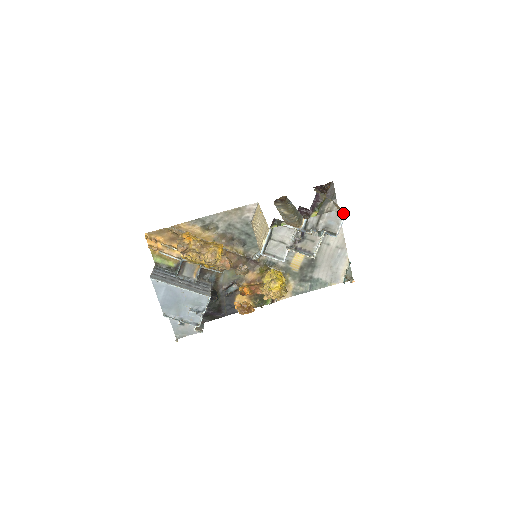
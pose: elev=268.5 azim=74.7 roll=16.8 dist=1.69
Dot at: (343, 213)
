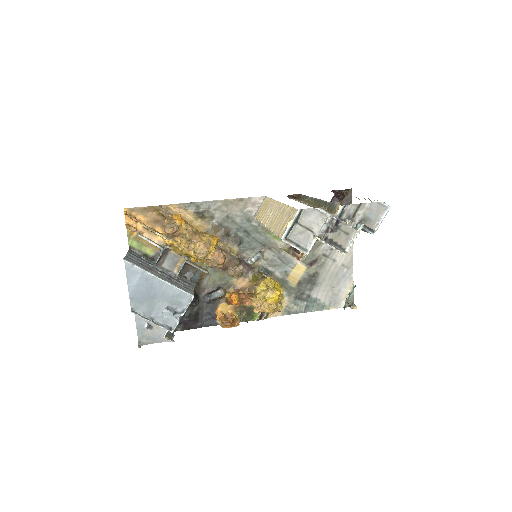
Dot at: (386, 206)
